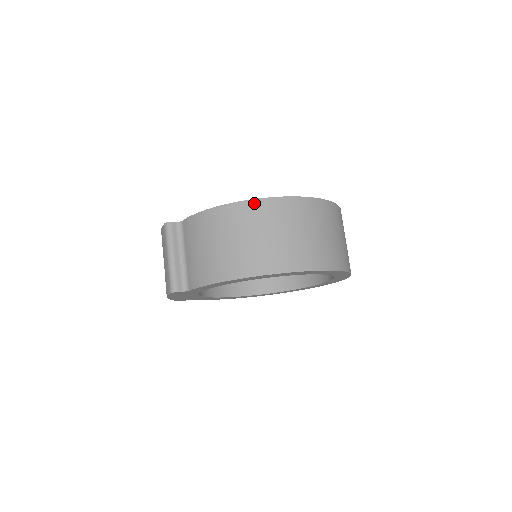
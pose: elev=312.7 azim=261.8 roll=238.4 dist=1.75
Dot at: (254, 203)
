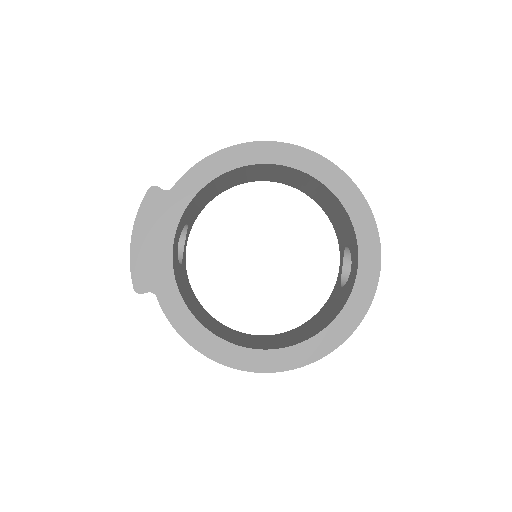
Dot at: (235, 368)
